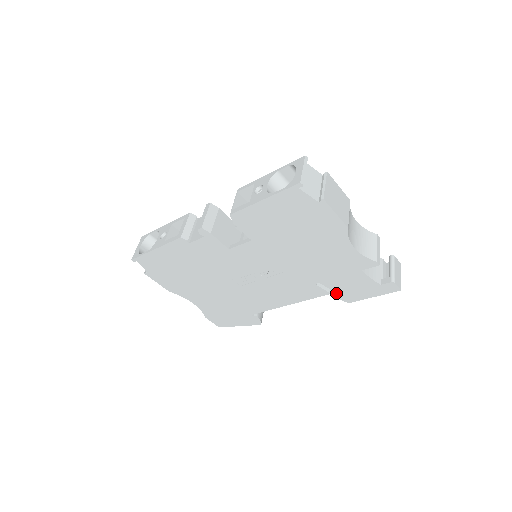
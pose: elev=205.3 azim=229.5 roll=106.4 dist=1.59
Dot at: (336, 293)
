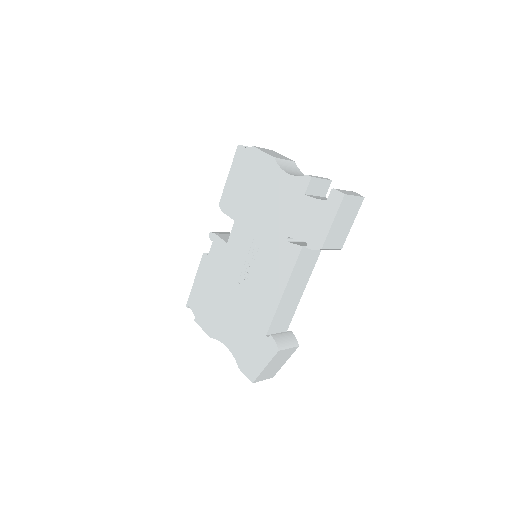
Dot at: occluded
